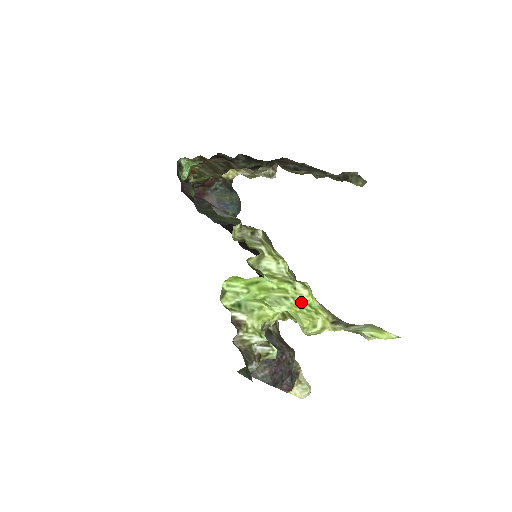
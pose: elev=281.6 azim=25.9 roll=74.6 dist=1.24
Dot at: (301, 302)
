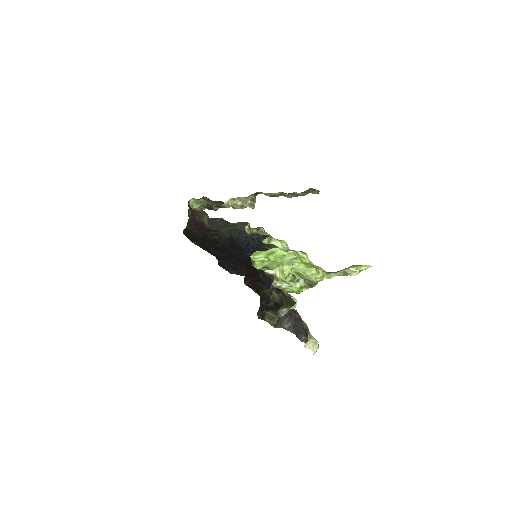
Dot at: (304, 262)
